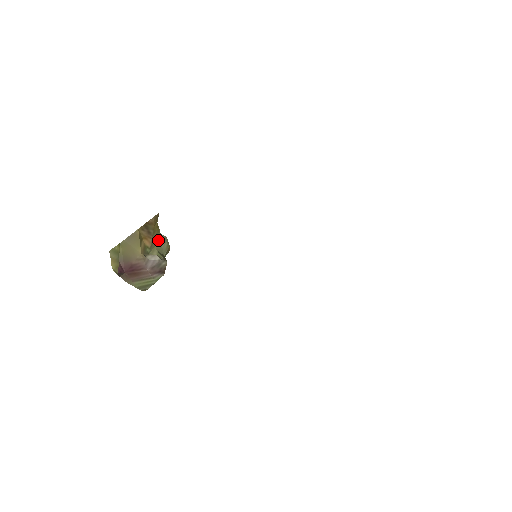
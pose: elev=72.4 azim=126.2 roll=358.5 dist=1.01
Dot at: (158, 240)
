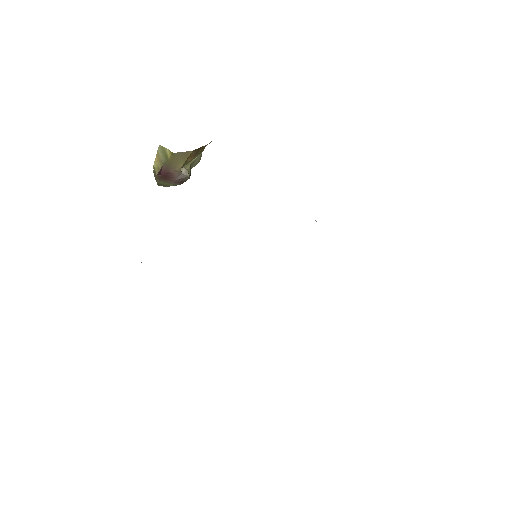
Dot at: (196, 157)
